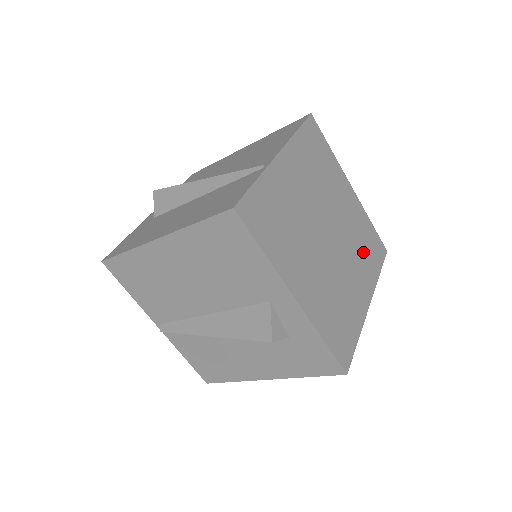
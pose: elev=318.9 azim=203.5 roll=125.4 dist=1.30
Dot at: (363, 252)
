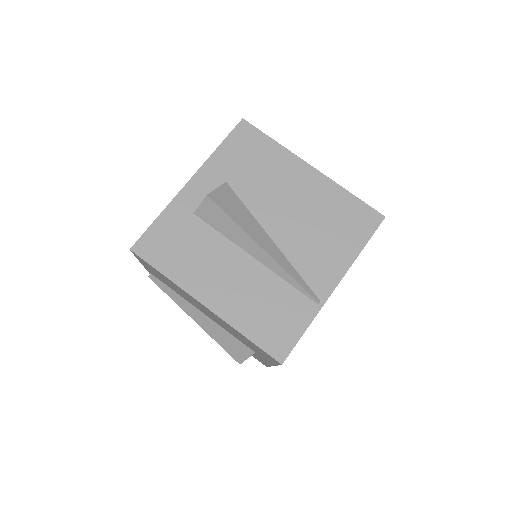
Dot at: occluded
